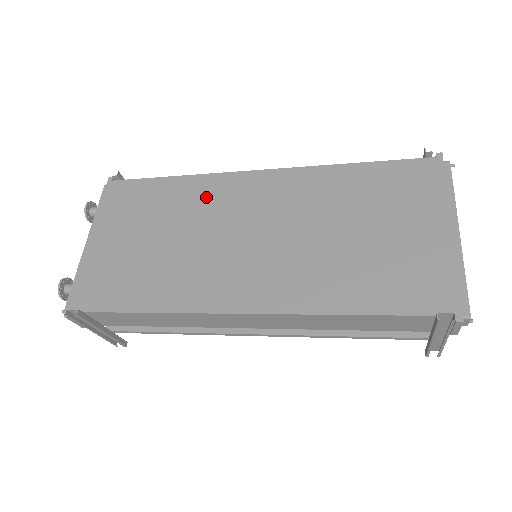
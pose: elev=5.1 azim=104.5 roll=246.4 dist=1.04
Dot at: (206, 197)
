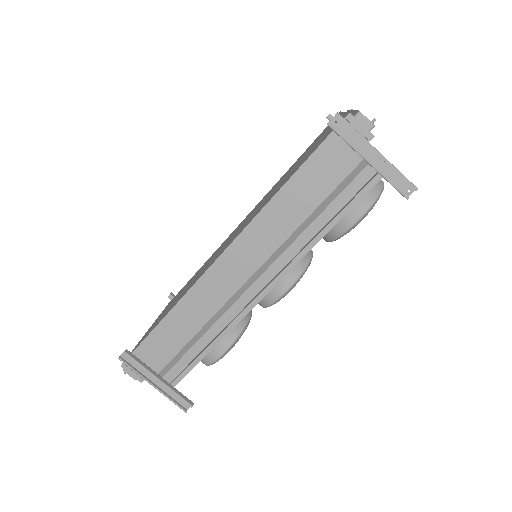
Dot at: (215, 252)
